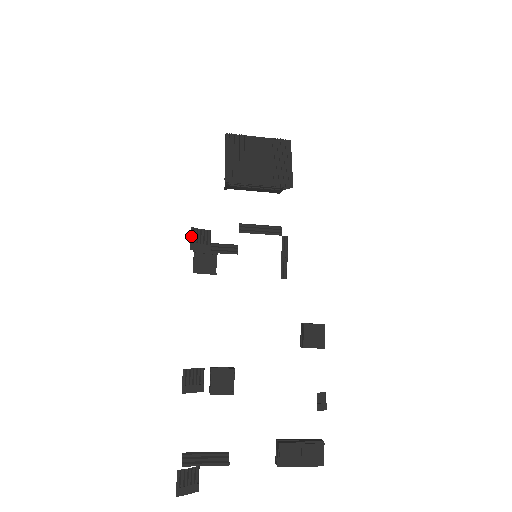
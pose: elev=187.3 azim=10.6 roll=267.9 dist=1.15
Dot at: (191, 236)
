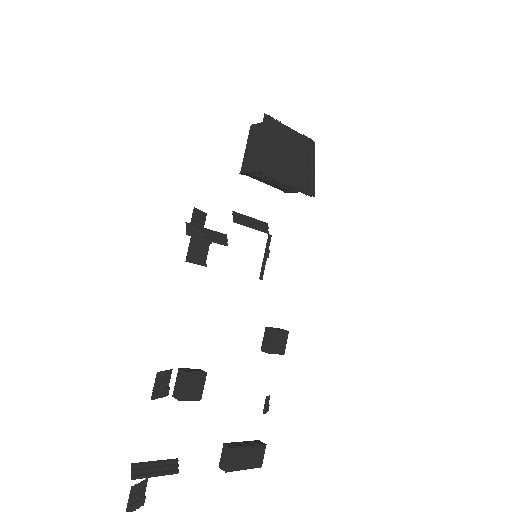
Dot at: (192, 218)
